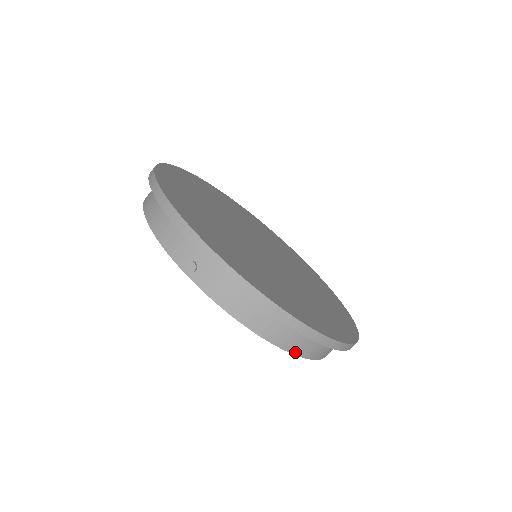
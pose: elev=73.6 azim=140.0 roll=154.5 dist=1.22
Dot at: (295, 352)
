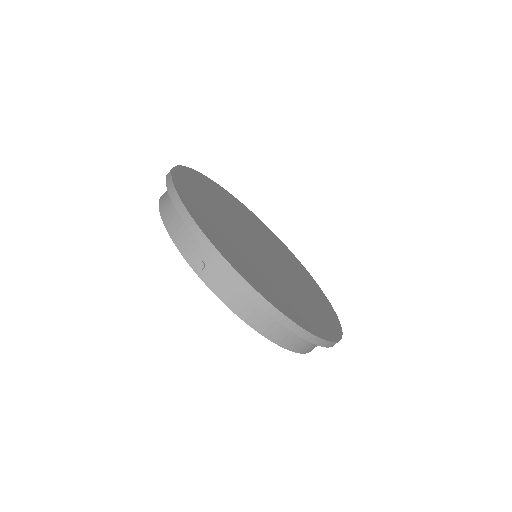
Dot at: (284, 346)
